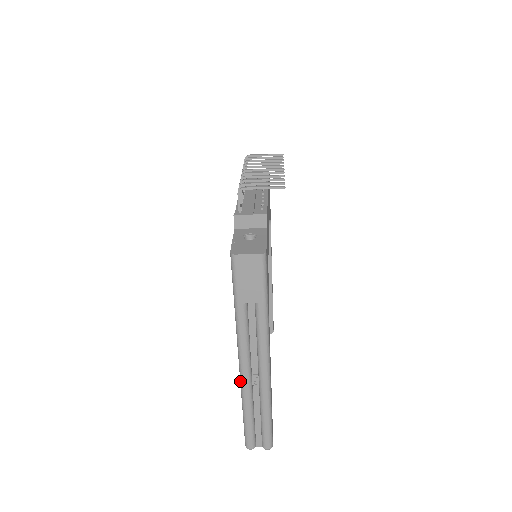
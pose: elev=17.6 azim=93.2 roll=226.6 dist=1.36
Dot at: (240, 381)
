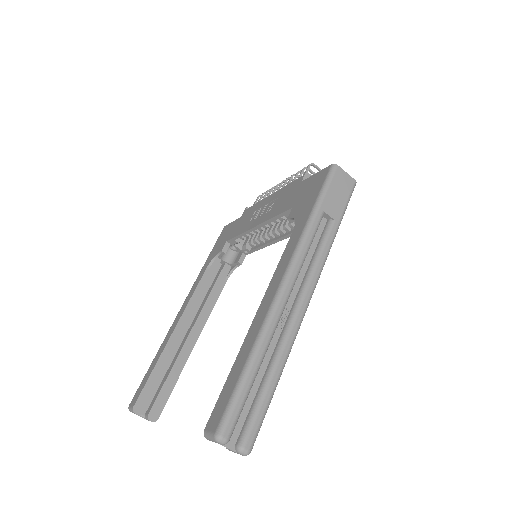
Dot at: (271, 305)
